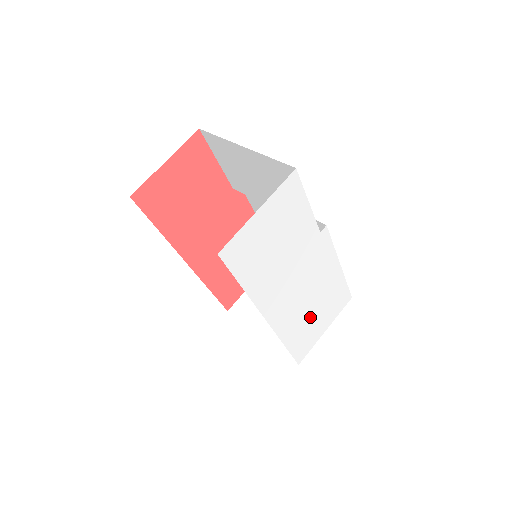
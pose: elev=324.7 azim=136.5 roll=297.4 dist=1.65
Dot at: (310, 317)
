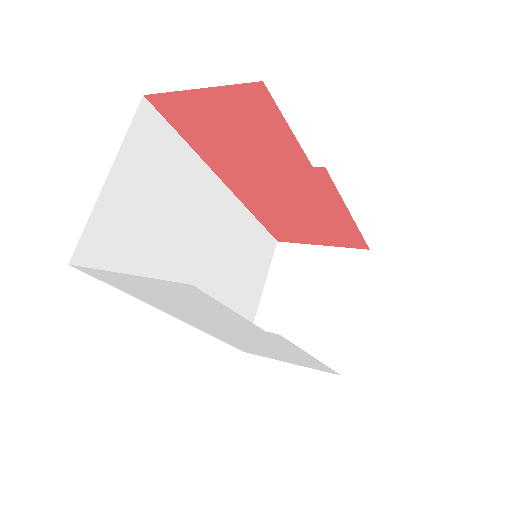
Dot at: (259, 348)
